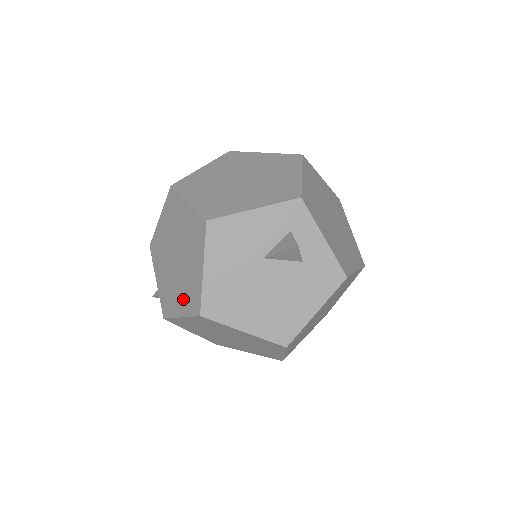
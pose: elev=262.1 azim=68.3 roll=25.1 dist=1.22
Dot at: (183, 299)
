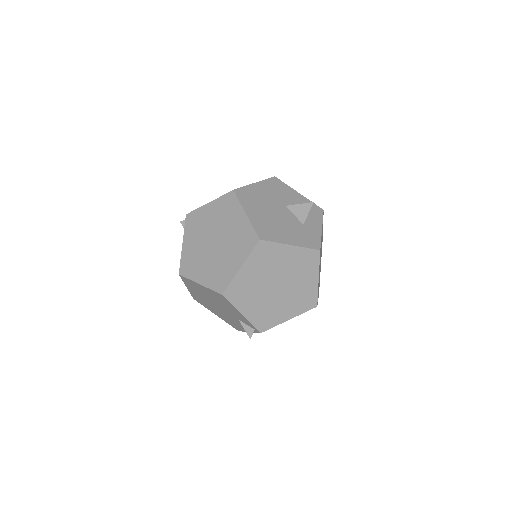
Dot at: occluded
